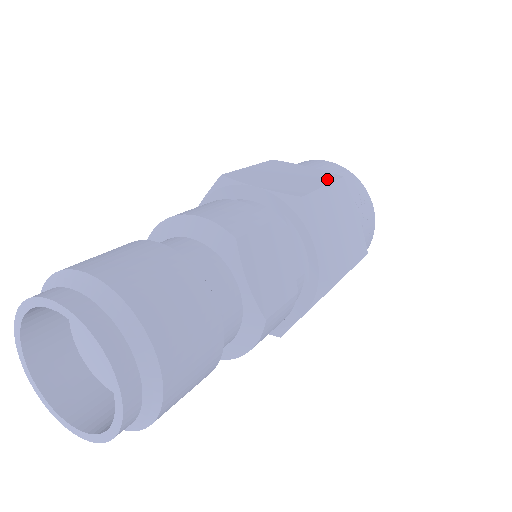
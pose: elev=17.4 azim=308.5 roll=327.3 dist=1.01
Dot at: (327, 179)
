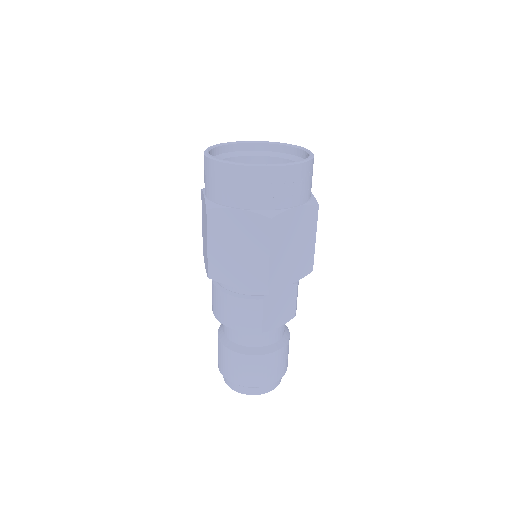
Dot at: (264, 237)
